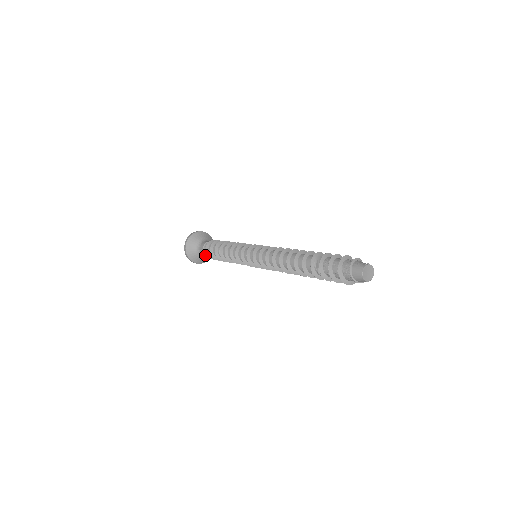
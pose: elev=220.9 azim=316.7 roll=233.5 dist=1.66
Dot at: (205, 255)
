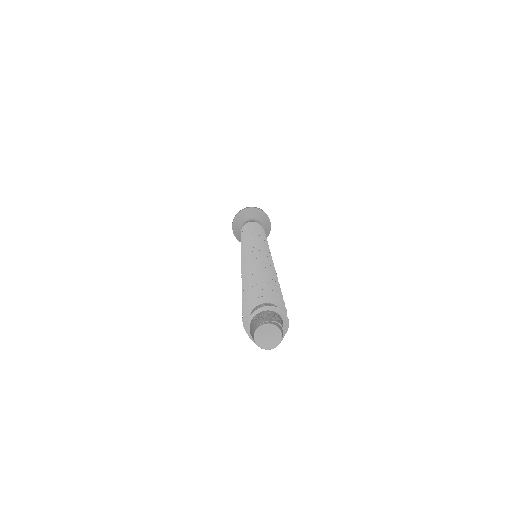
Dot at: occluded
